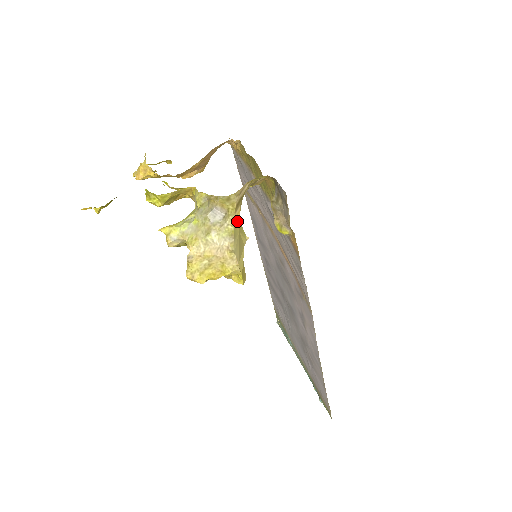
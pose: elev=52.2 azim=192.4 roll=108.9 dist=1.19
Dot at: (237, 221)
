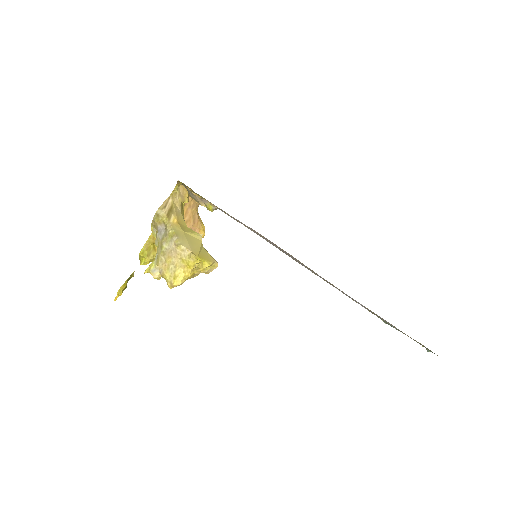
Dot at: (176, 225)
